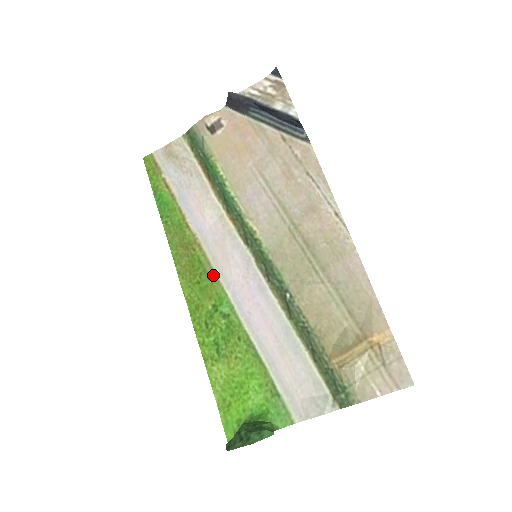
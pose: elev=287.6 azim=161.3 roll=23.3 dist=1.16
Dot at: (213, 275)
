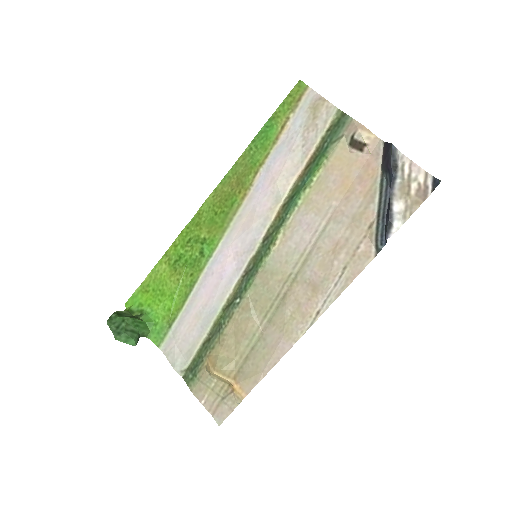
Dot at: (227, 224)
